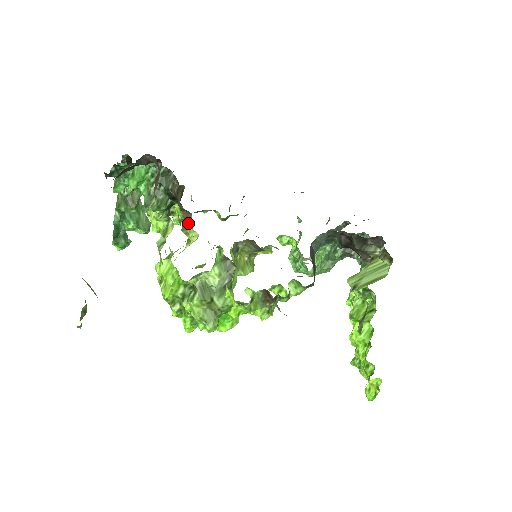
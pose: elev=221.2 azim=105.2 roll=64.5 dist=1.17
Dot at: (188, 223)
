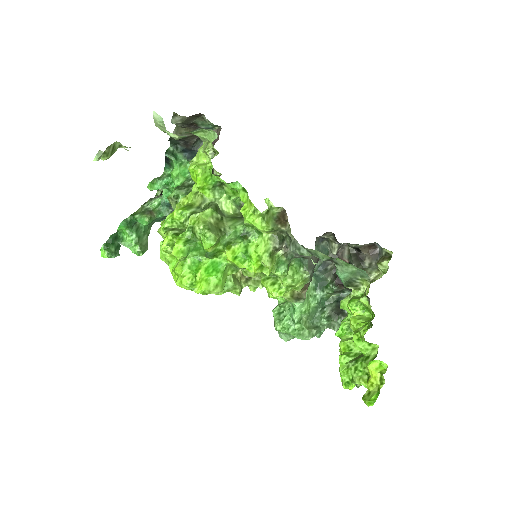
Dot at: occluded
